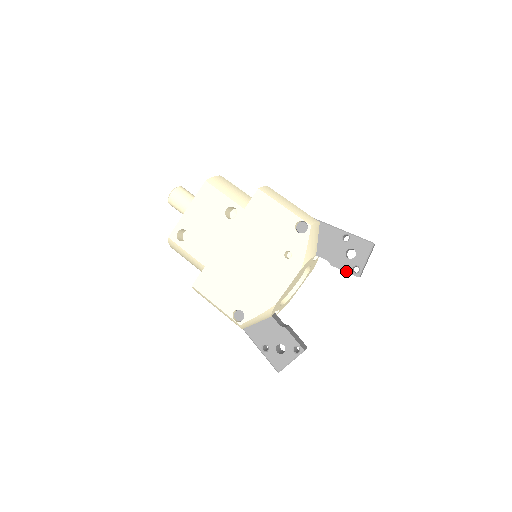
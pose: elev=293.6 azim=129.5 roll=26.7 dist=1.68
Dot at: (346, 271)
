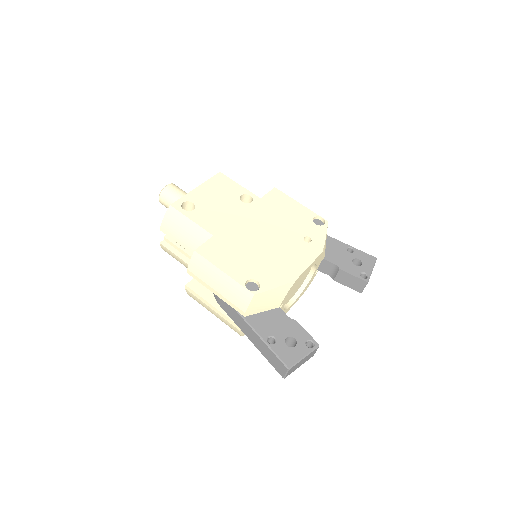
Dot at: (355, 275)
